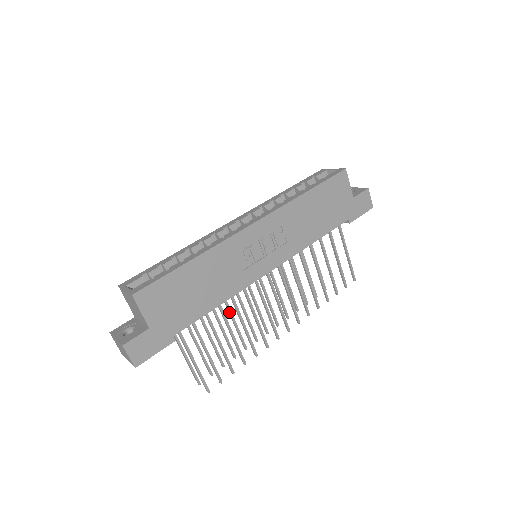
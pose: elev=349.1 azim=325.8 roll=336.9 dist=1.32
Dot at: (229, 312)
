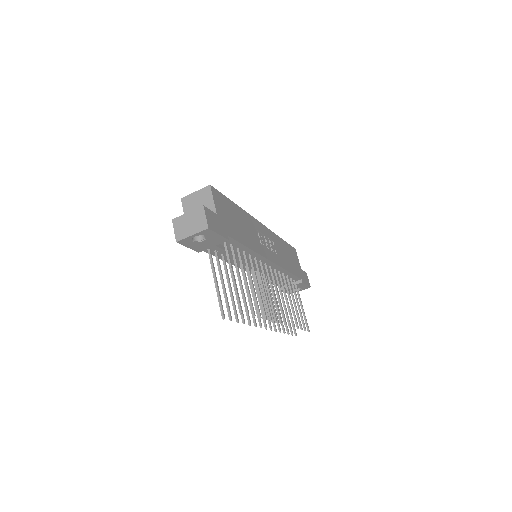
Dot at: occluded
